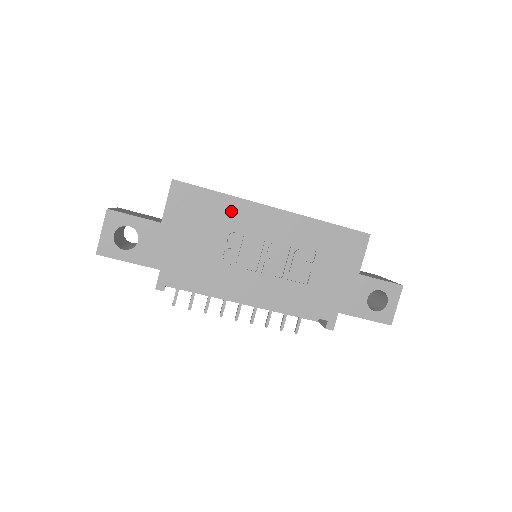
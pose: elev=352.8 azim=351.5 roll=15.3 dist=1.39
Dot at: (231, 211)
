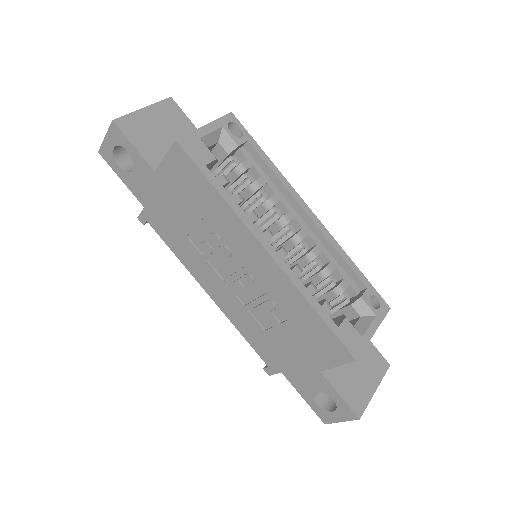
Dot at: (221, 216)
